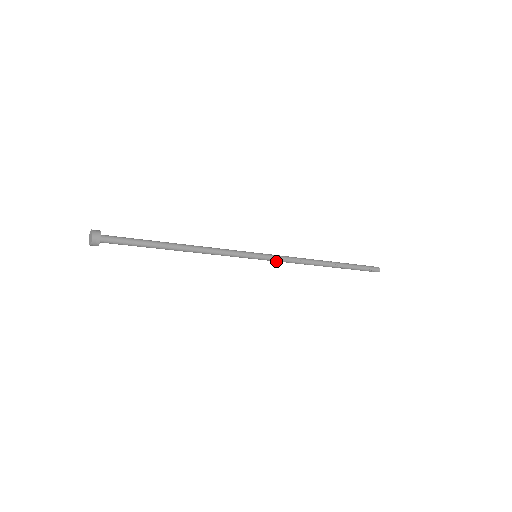
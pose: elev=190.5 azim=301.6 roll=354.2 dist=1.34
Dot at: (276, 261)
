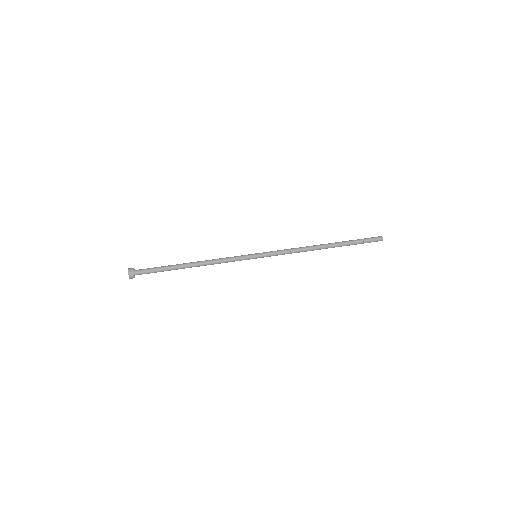
Dot at: (274, 254)
